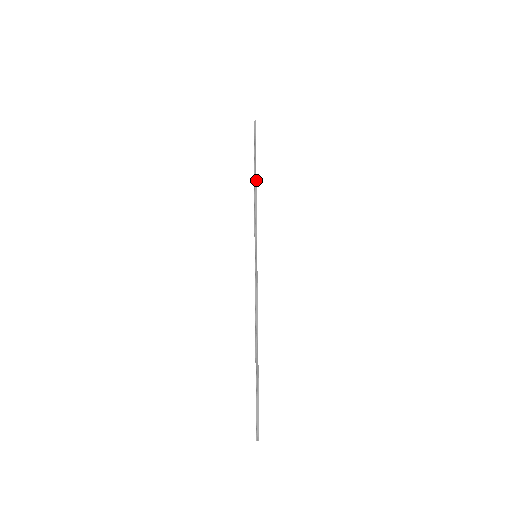
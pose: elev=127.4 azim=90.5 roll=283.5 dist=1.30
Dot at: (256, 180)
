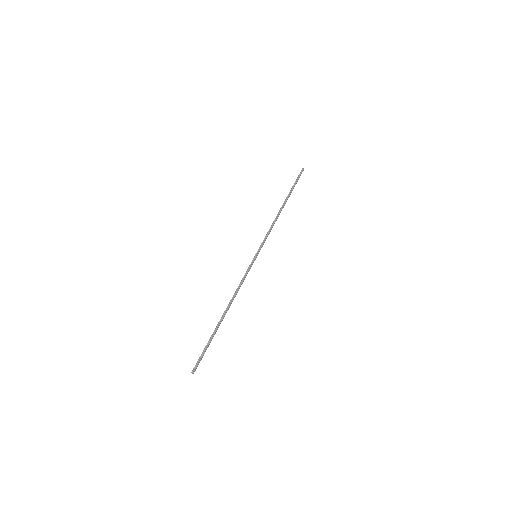
Dot at: (283, 207)
